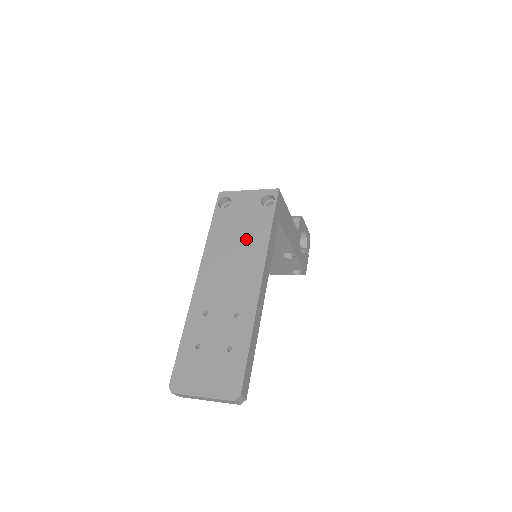
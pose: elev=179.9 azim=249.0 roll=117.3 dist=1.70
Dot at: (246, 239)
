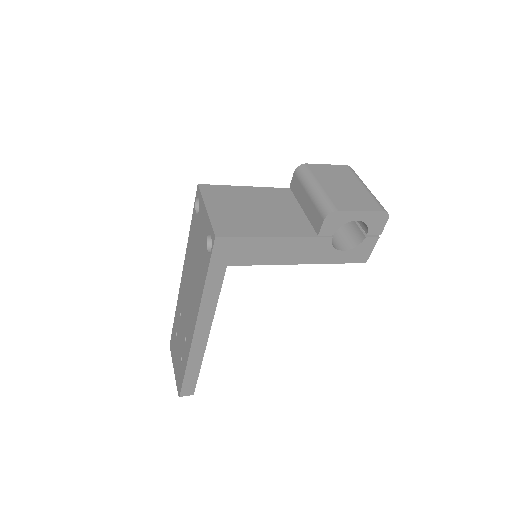
Dot at: (196, 274)
